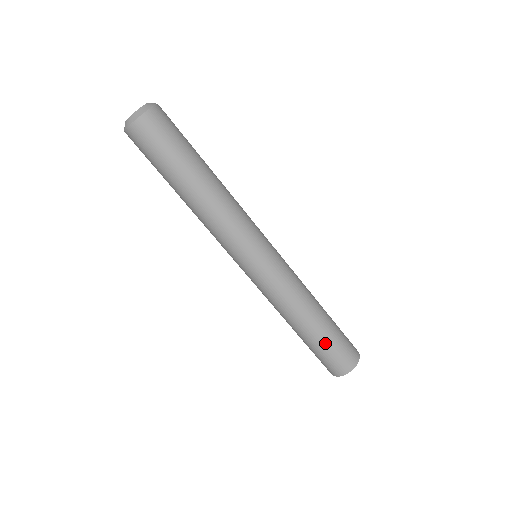
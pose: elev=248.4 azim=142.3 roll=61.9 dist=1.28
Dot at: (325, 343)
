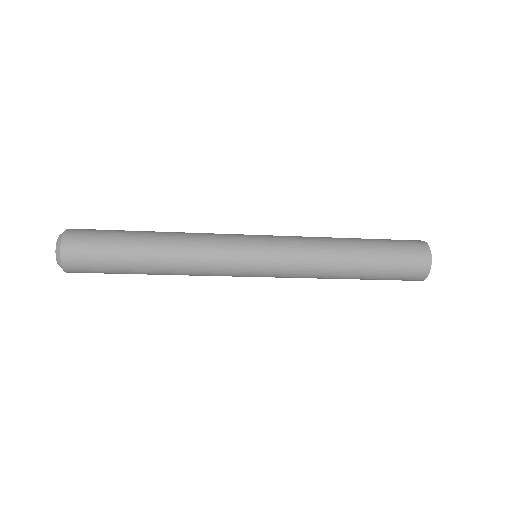
Dot at: occluded
